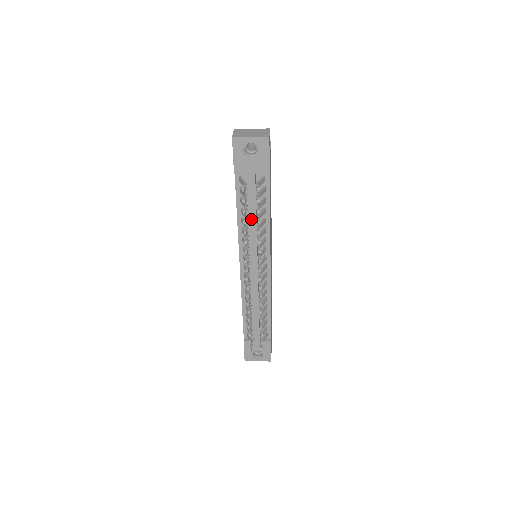
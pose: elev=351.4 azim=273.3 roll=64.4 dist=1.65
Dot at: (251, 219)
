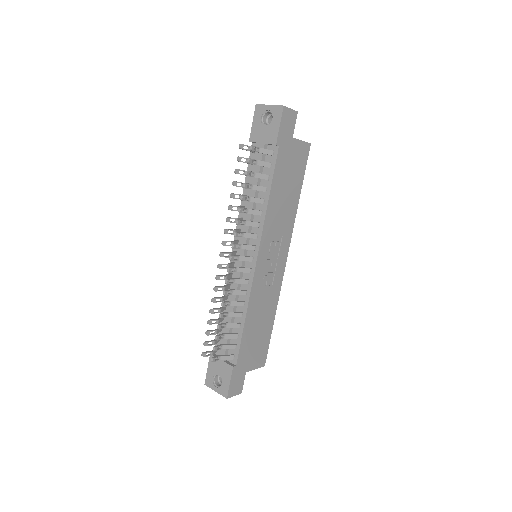
Dot at: (251, 195)
